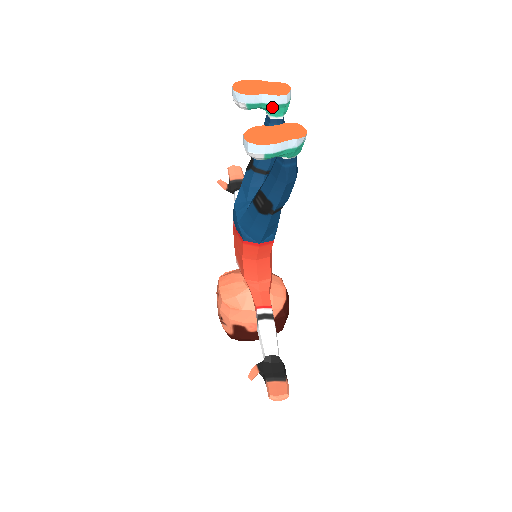
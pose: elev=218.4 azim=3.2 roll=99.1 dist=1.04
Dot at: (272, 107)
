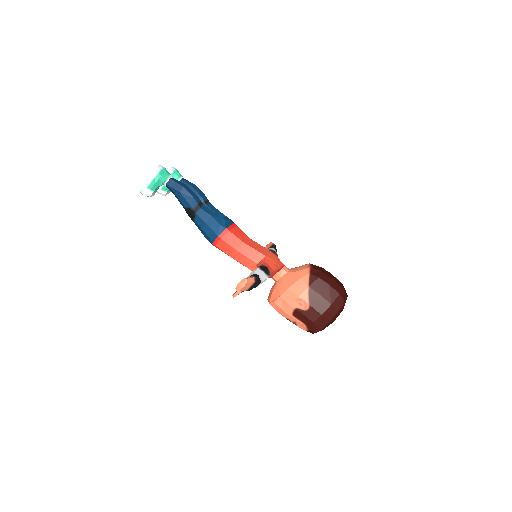
Dot at: occluded
